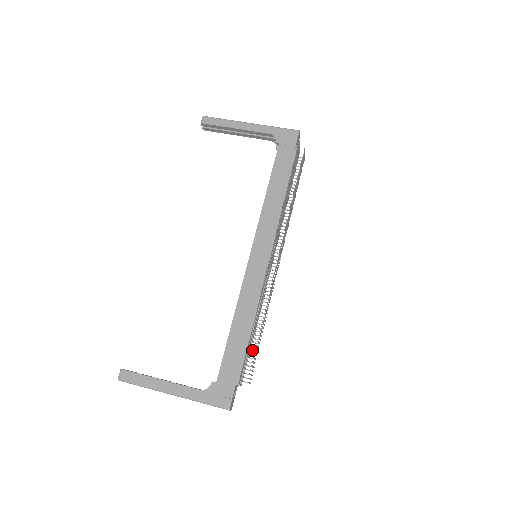
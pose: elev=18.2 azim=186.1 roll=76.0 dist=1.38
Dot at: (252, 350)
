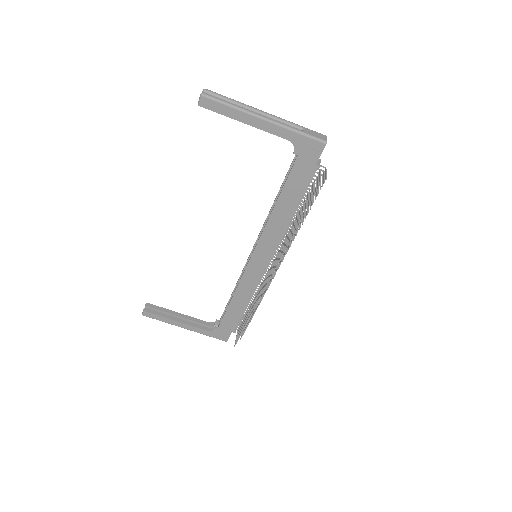
Dot at: occluded
